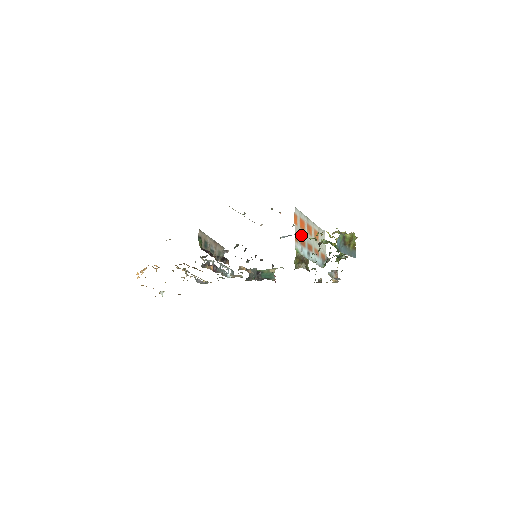
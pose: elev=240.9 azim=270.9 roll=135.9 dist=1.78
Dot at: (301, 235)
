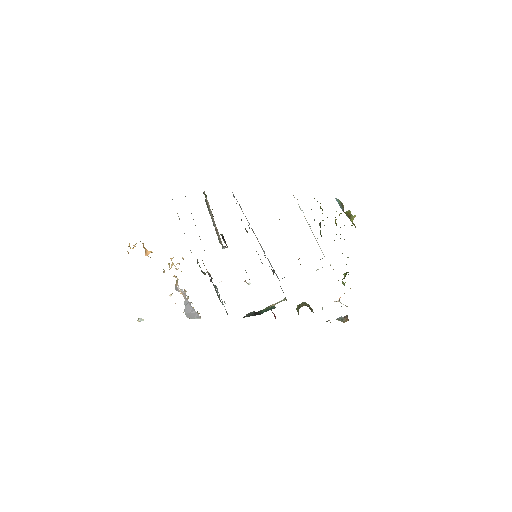
Dot at: occluded
